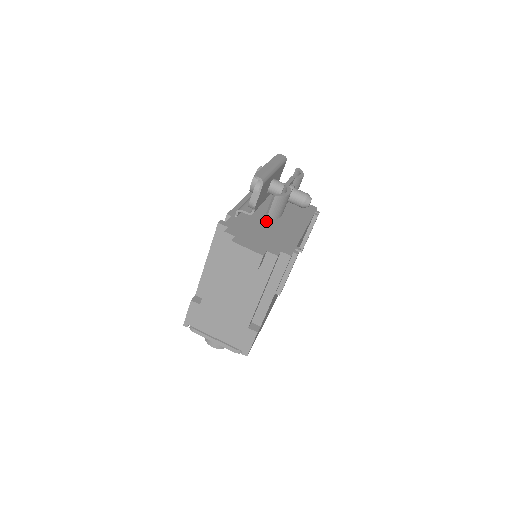
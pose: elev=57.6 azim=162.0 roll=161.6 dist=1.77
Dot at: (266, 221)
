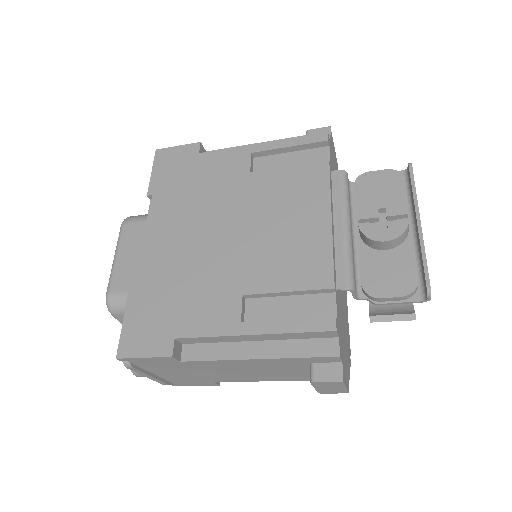
Dot at: occluded
